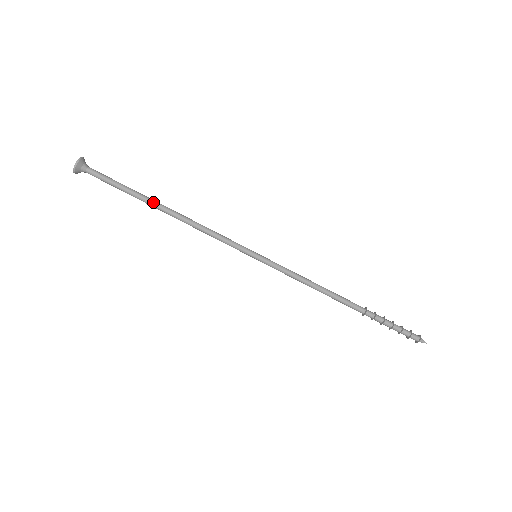
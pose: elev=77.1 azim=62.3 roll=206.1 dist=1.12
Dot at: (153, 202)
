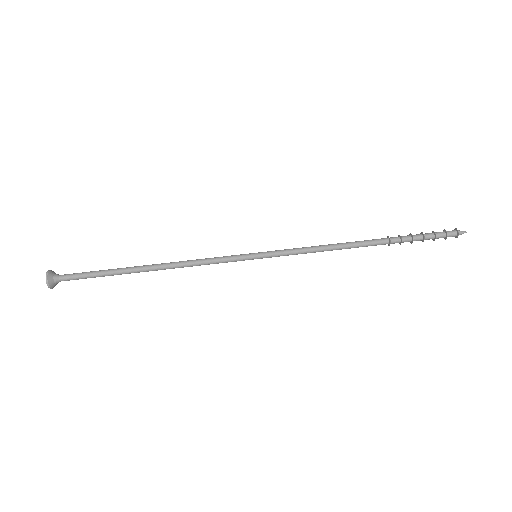
Dot at: (135, 267)
